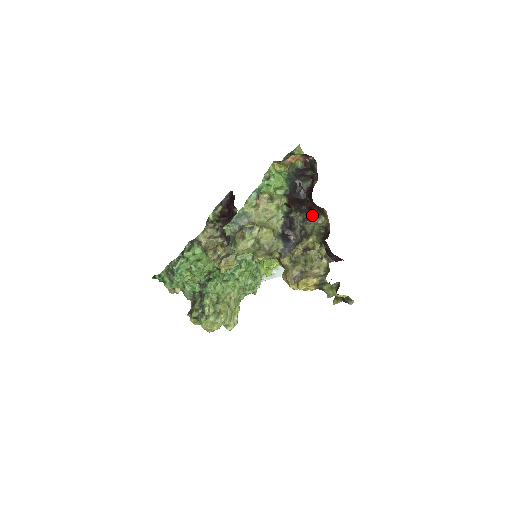
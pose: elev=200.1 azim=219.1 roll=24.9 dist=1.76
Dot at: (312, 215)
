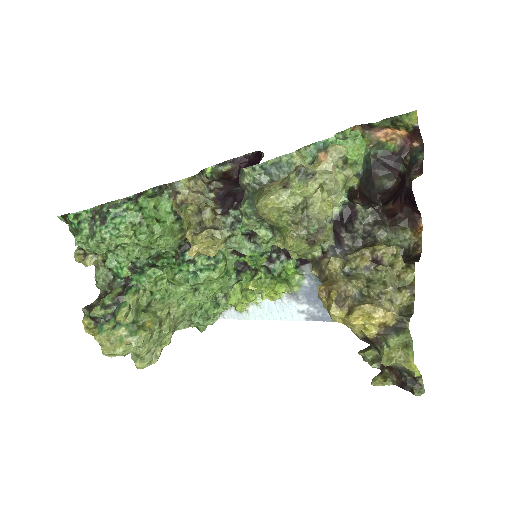
Dot at: (391, 222)
